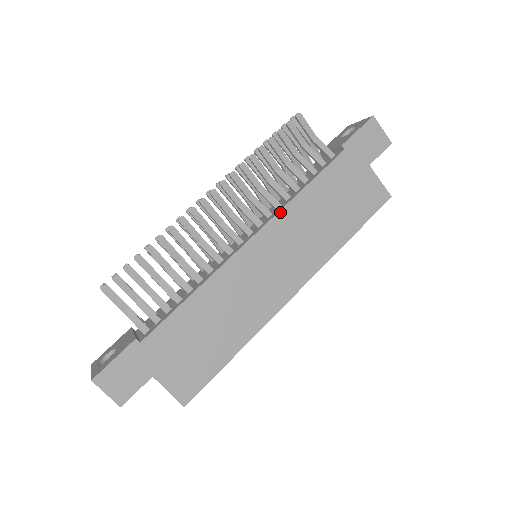
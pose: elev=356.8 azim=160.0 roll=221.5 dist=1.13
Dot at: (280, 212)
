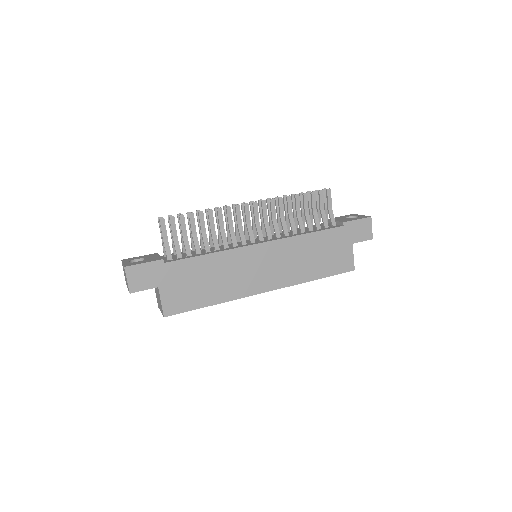
Dot at: (286, 238)
